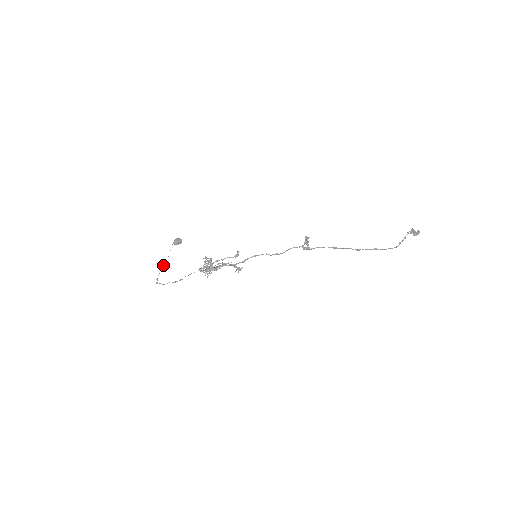
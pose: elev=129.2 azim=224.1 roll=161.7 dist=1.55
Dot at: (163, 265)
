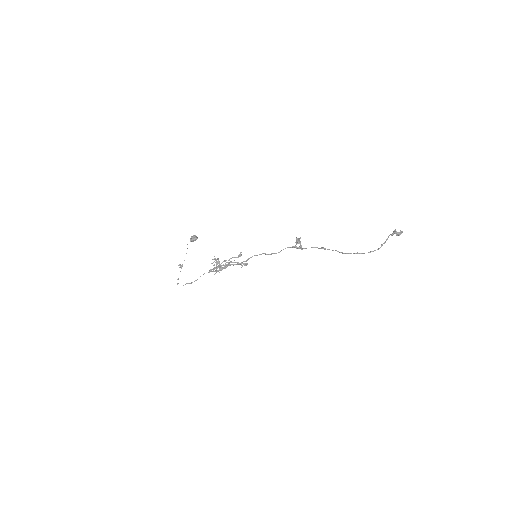
Dot at: (182, 265)
